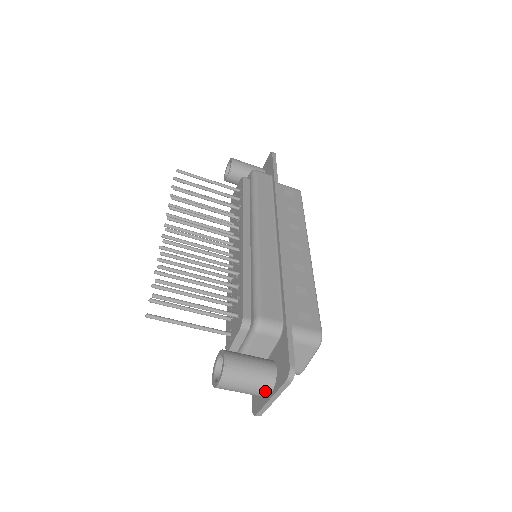
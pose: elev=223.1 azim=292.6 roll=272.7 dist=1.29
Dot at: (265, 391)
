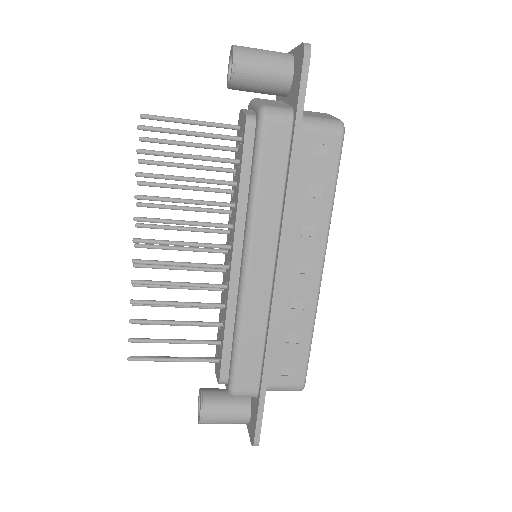
Dot at: occluded
